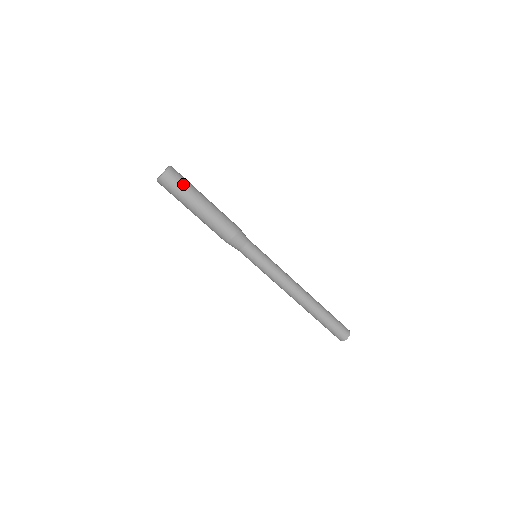
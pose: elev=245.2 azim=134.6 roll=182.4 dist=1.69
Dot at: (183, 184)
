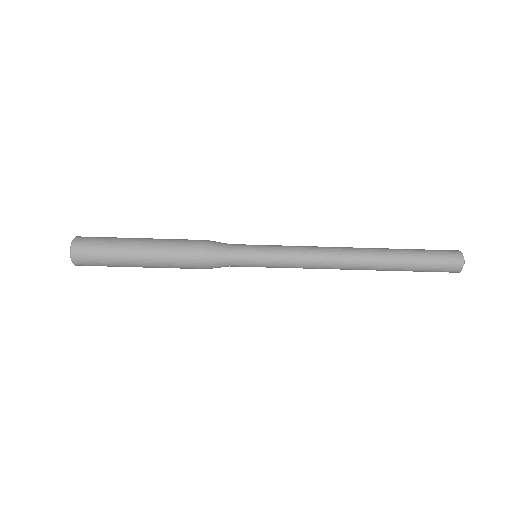
Dot at: (103, 239)
